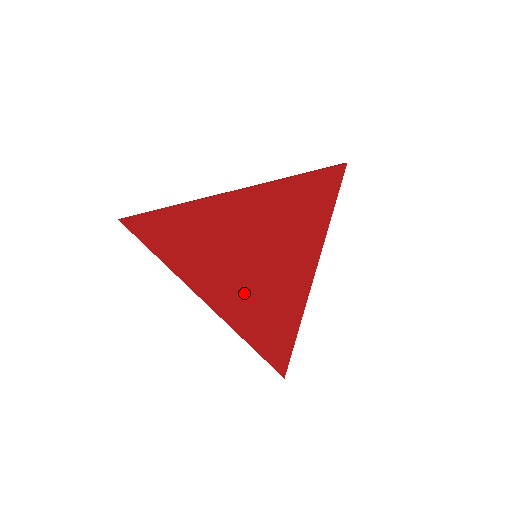
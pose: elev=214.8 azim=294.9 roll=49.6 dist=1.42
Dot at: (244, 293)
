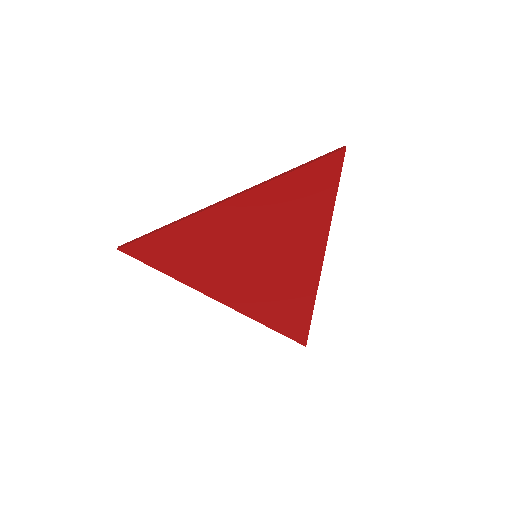
Dot at: (251, 288)
